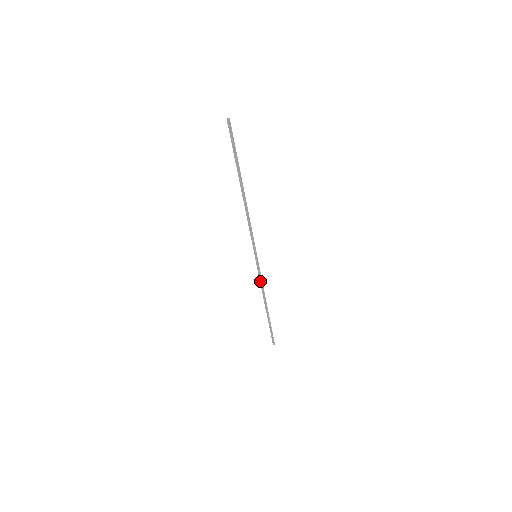
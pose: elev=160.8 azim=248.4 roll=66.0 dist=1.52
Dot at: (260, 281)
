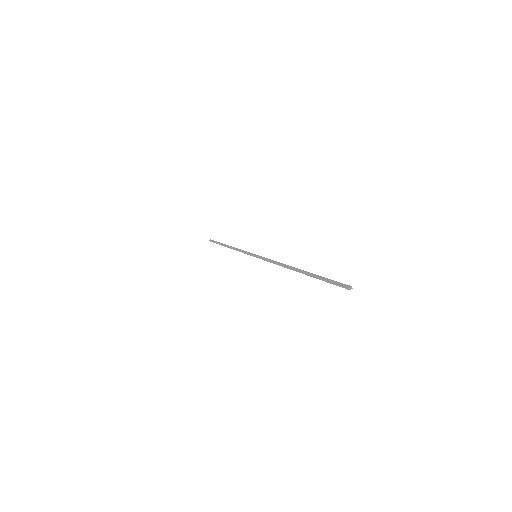
Dot at: (242, 252)
